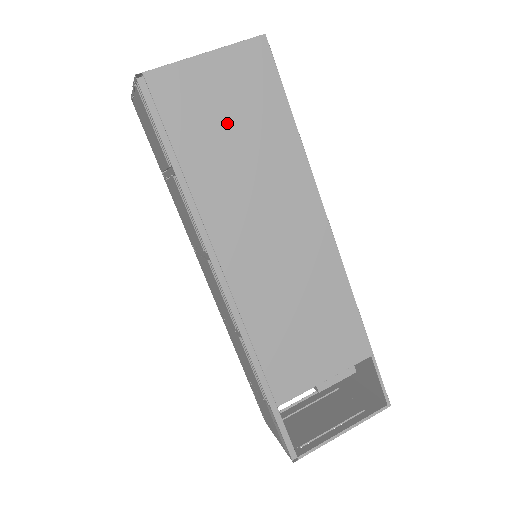
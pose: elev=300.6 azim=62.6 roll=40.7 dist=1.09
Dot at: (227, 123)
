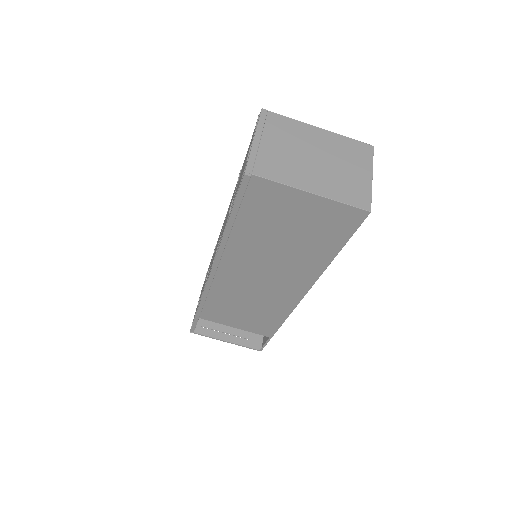
Dot at: (287, 229)
